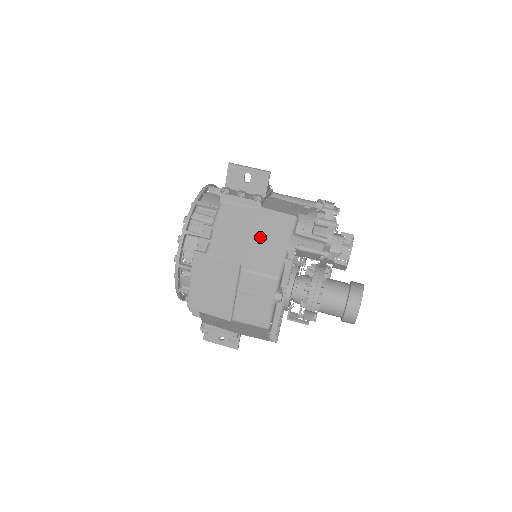
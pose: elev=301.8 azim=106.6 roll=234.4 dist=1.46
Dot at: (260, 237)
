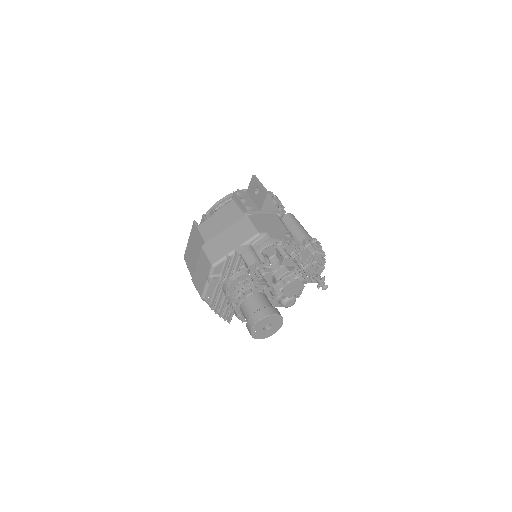
Dot at: (228, 233)
